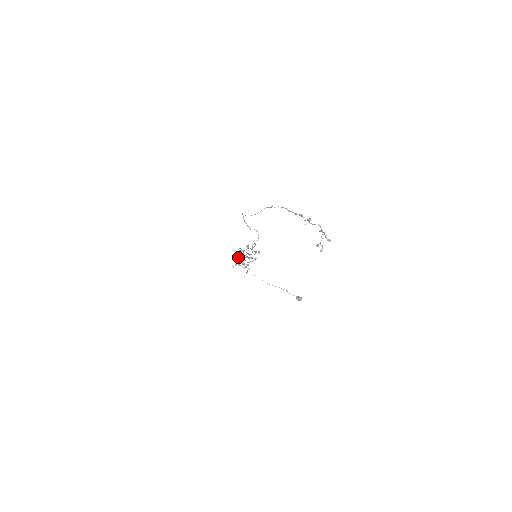
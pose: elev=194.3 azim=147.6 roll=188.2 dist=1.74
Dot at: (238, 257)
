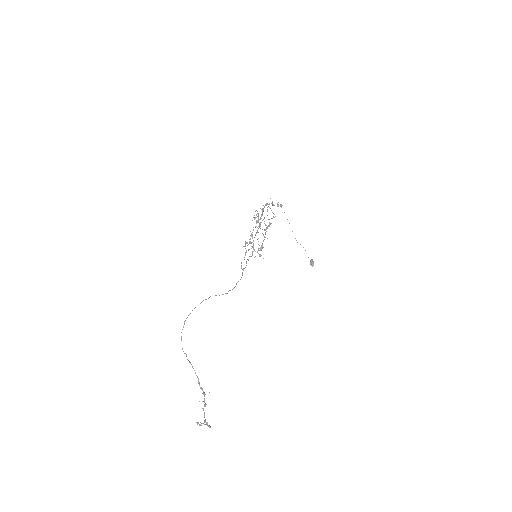
Dot at: occluded
